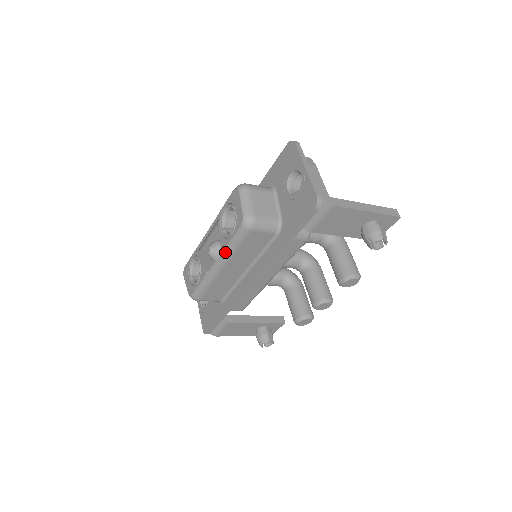
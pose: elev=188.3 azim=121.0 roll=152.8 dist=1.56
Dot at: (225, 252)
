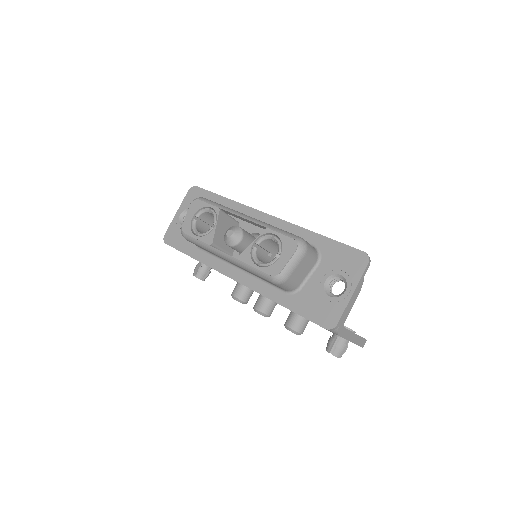
Dot at: (241, 263)
